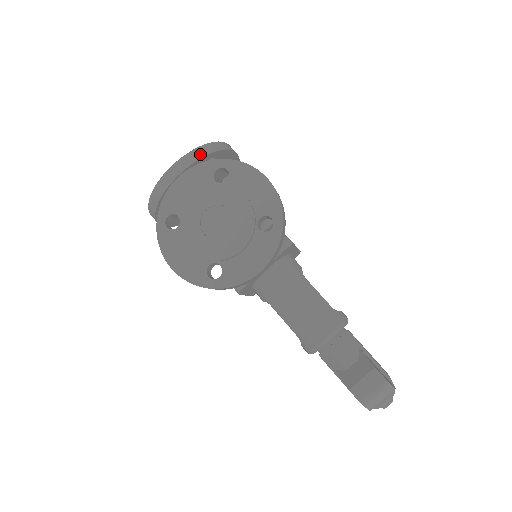
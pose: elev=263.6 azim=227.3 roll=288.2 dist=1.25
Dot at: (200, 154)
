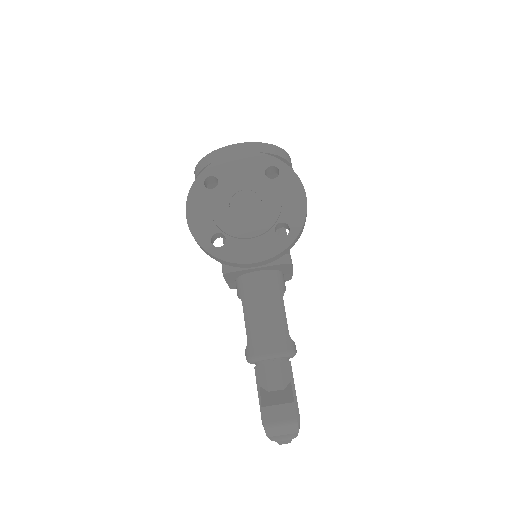
Dot at: (265, 149)
